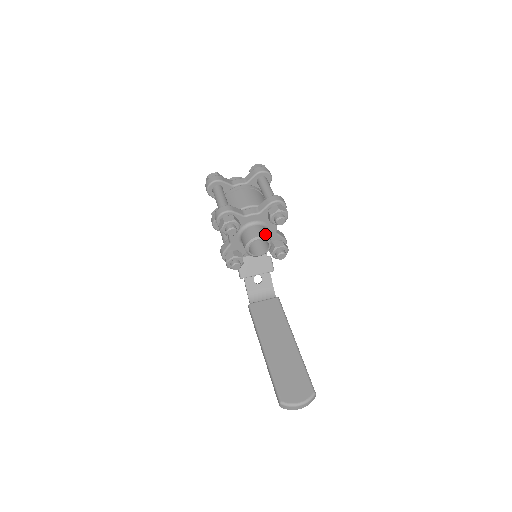
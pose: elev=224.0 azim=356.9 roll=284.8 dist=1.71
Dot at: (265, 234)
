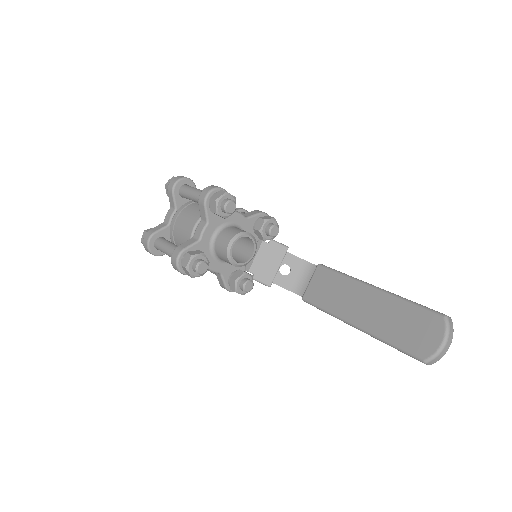
Dot at: (233, 233)
